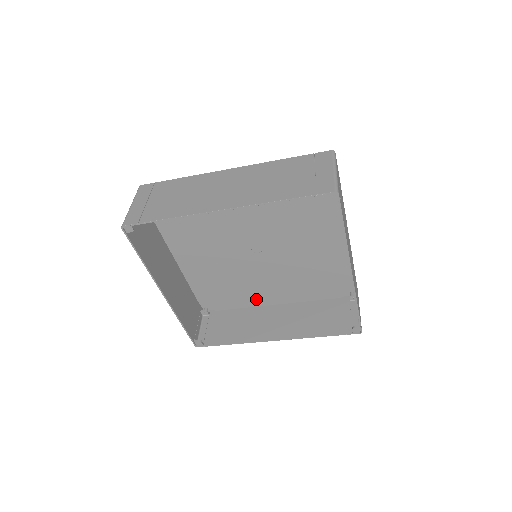
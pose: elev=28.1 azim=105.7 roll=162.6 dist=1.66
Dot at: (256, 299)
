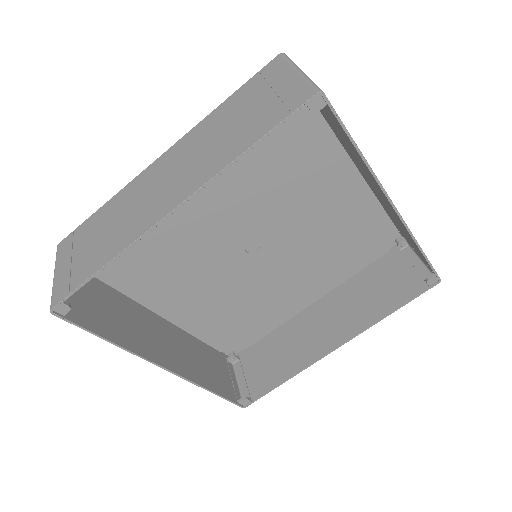
Dot at: (285, 310)
